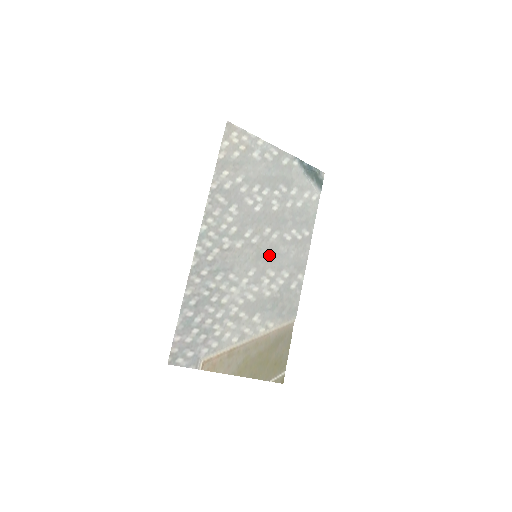
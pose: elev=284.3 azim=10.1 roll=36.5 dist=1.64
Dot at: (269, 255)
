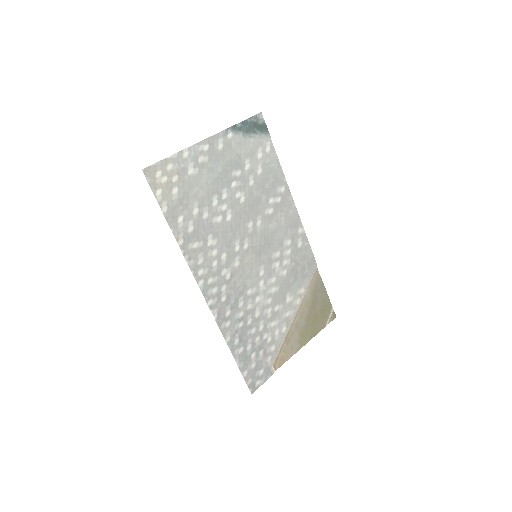
Dot at: (265, 243)
